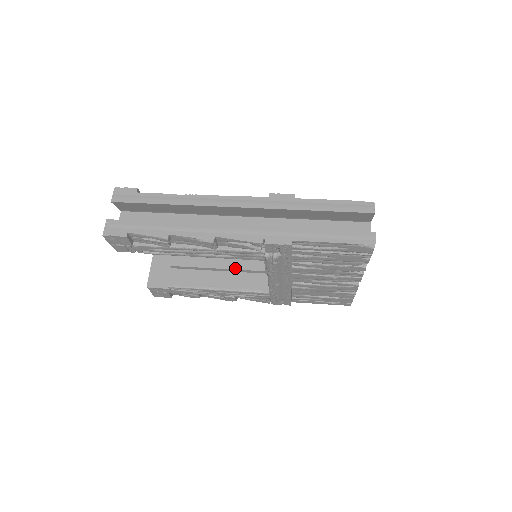
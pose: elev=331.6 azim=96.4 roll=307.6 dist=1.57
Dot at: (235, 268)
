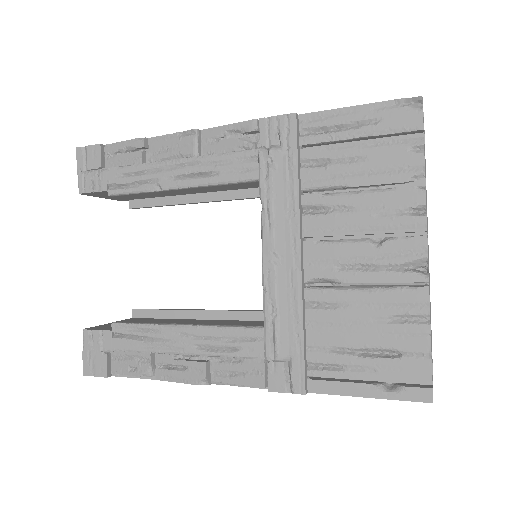
Dot at: (223, 310)
